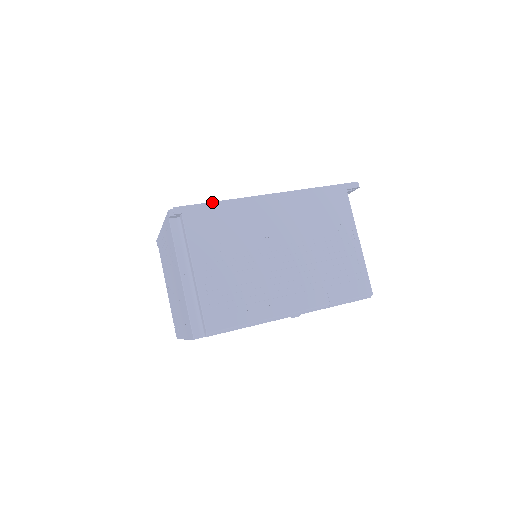
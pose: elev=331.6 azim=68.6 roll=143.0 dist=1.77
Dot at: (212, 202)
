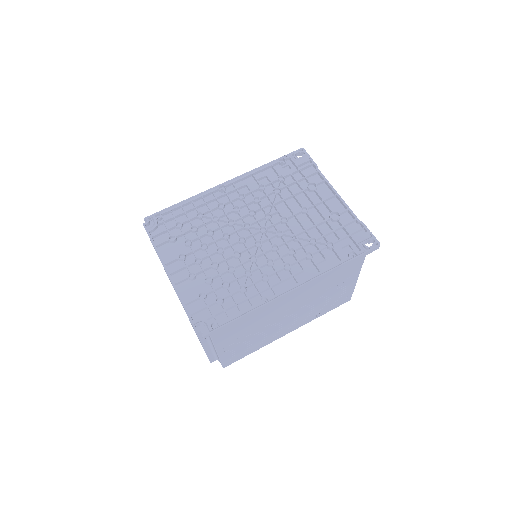
Dot at: (239, 318)
